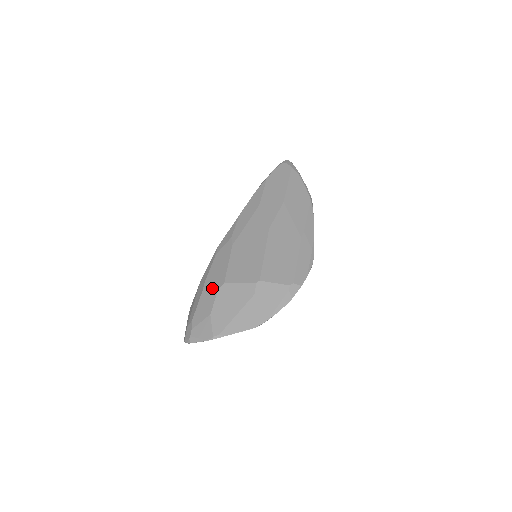
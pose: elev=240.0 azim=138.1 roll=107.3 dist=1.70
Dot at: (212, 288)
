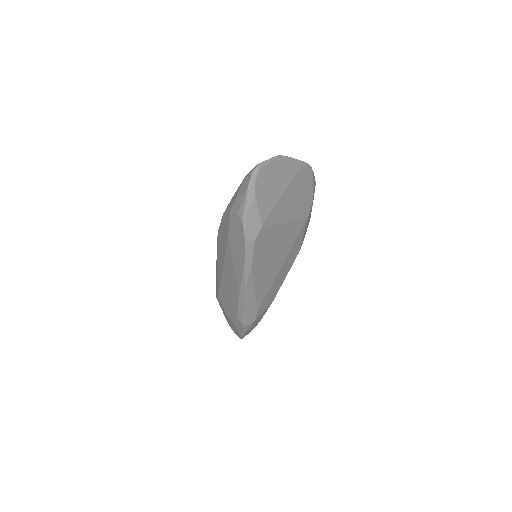
Dot at: occluded
